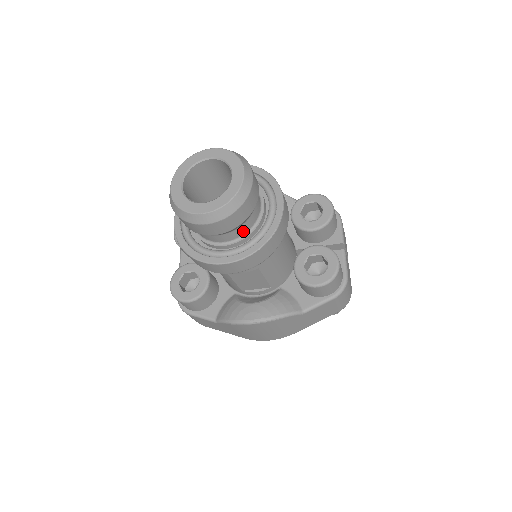
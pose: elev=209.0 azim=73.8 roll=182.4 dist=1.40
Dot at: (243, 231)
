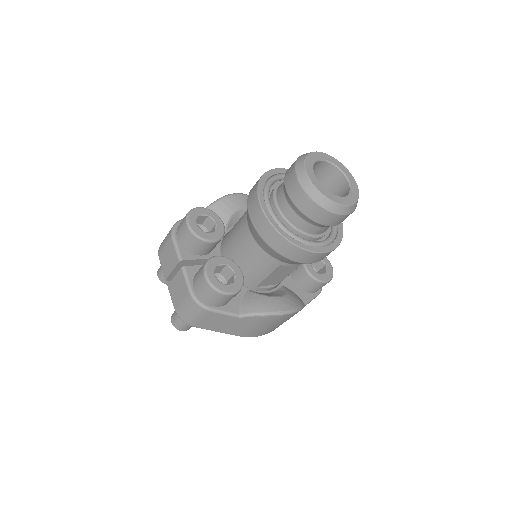
Dot at: occluded
